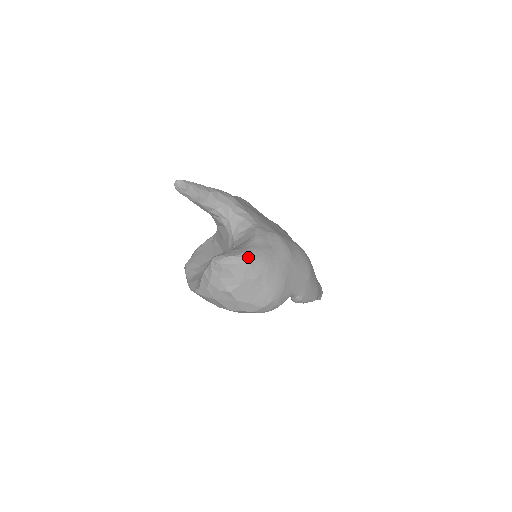
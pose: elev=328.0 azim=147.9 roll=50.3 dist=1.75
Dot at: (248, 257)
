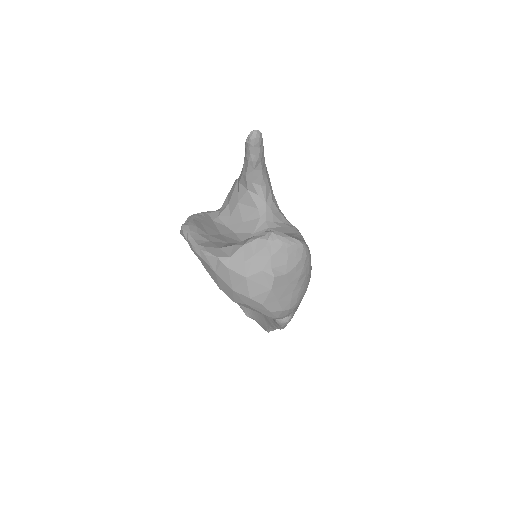
Dot at: (307, 249)
